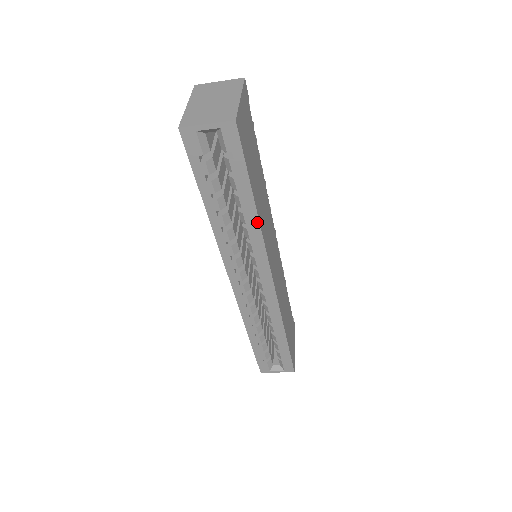
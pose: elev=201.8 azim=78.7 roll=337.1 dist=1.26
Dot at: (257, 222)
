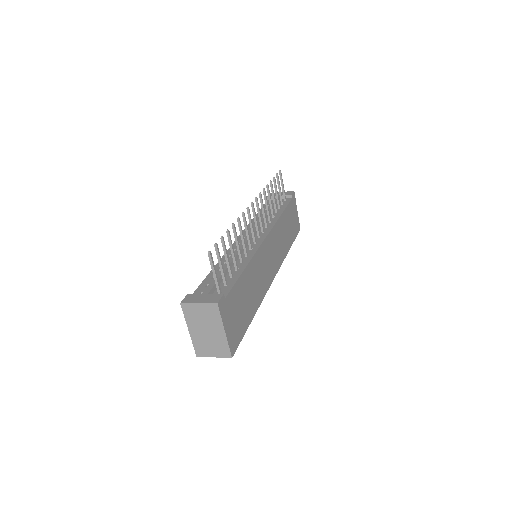
Dot at: (257, 309)
